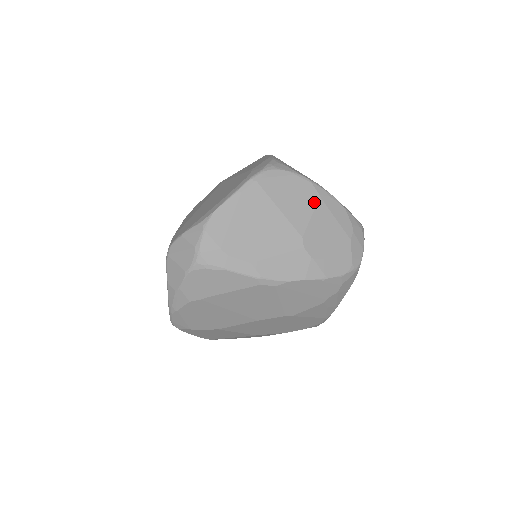
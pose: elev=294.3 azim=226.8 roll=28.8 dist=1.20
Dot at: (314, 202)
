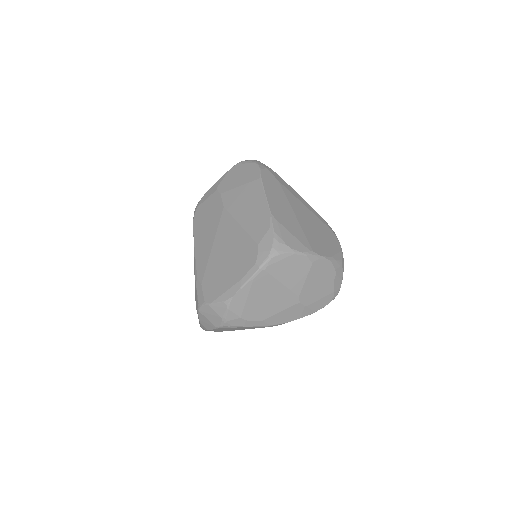
Dot at: (308, 269)
